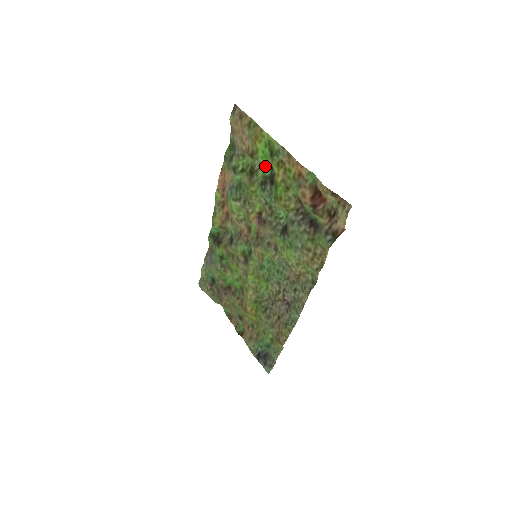
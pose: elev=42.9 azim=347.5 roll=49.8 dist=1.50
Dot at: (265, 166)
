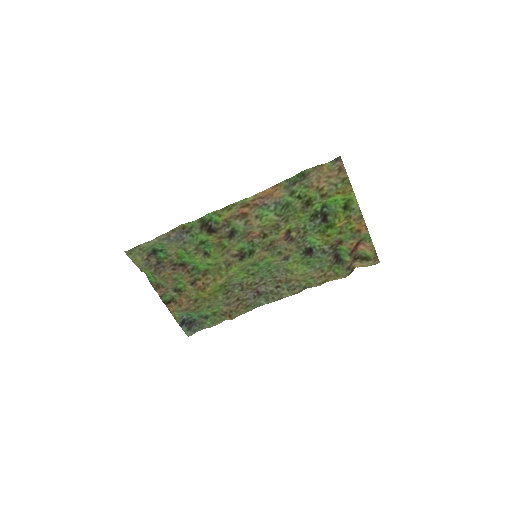
Dot at: (321, 204)
